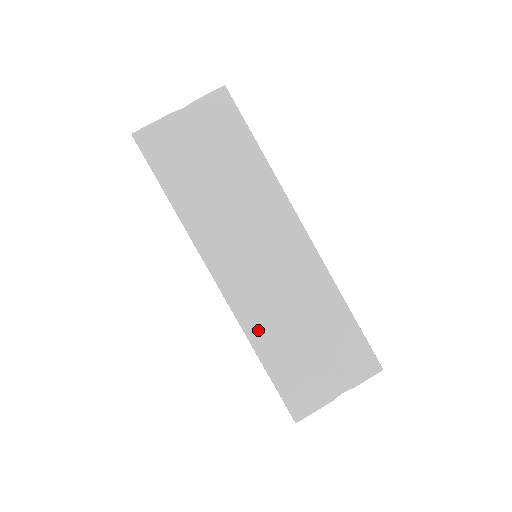
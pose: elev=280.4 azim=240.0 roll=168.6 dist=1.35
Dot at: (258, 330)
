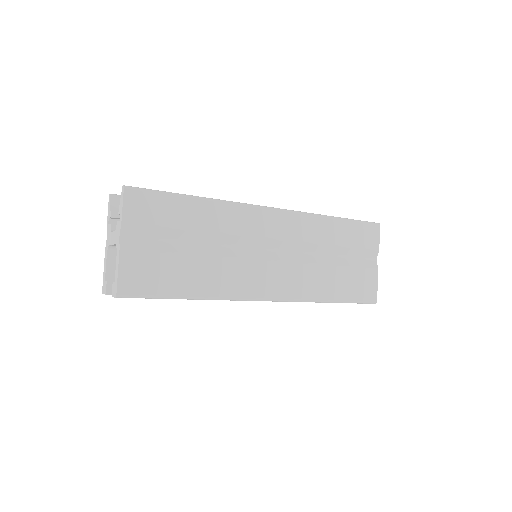
Dot at: (315, 291)
